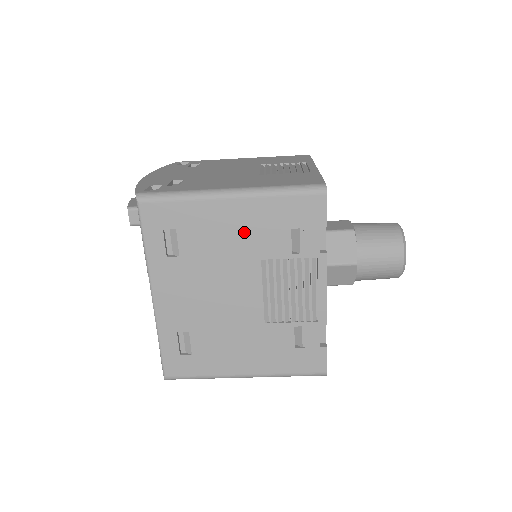
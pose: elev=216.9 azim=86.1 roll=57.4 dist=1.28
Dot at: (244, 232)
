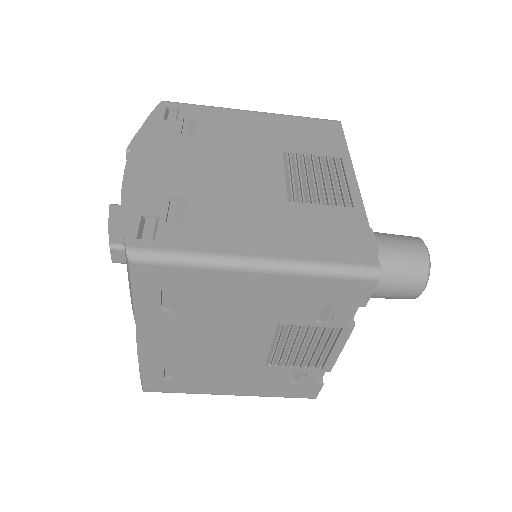
Dot at: (265, 302)
